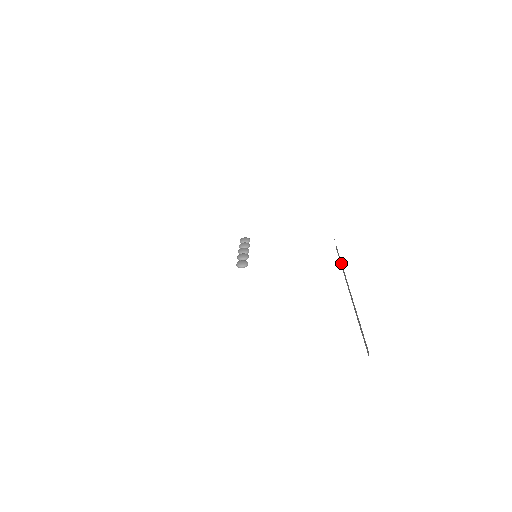
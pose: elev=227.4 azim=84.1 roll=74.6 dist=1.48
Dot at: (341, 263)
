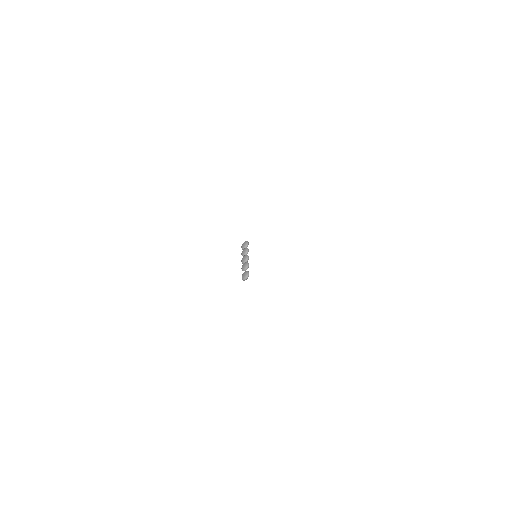
Dot at: occluded
